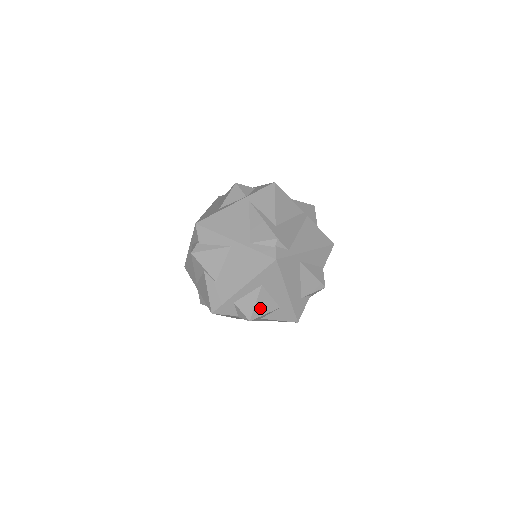
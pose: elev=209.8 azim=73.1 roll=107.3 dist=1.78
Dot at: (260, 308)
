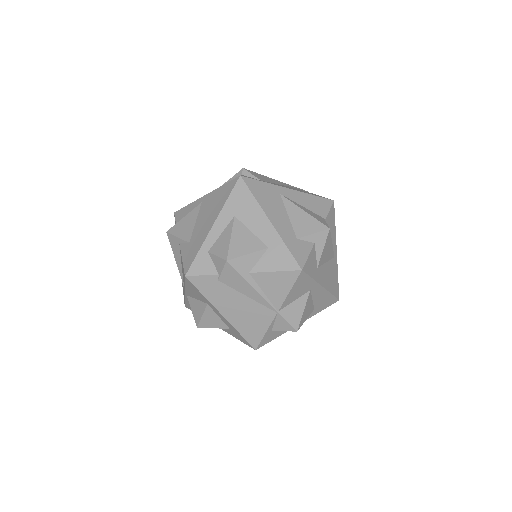
Dot at: (238, 245)
